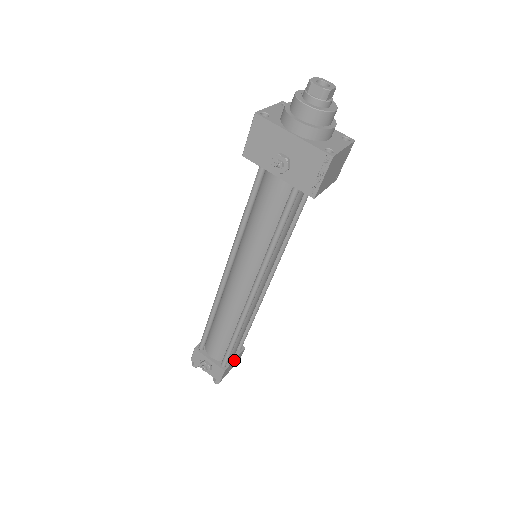
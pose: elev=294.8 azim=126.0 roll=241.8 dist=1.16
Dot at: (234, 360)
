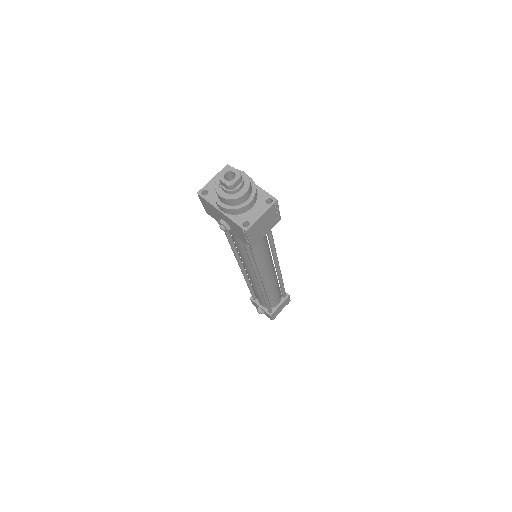
Dot at: (279, 306)
